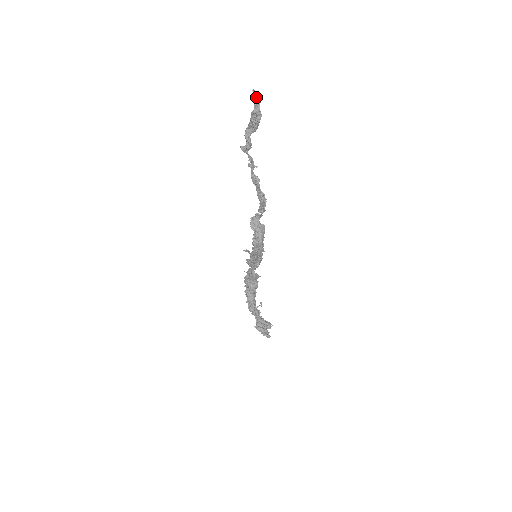
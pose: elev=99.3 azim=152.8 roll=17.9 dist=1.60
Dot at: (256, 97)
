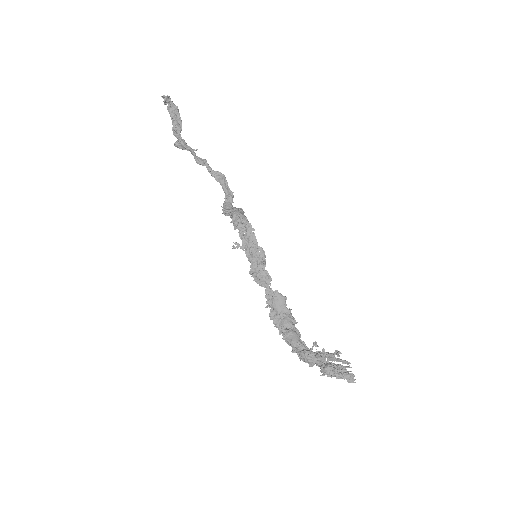
Dot at: (165, 97)
